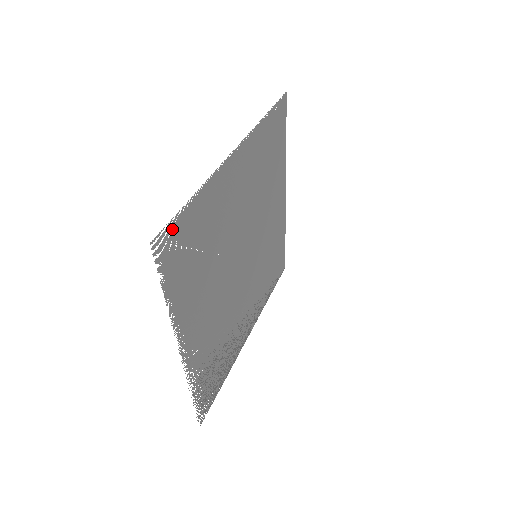
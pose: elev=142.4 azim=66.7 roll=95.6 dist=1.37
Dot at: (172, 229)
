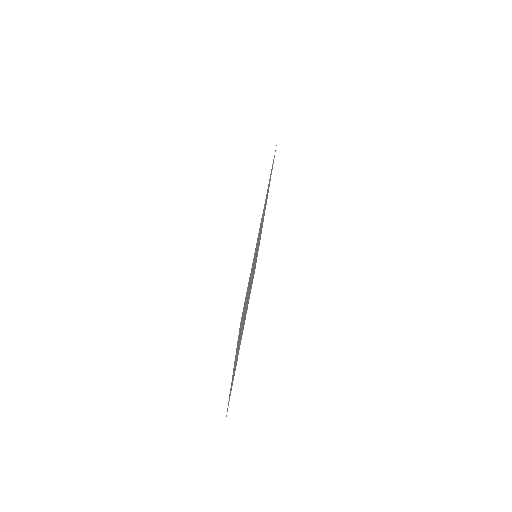
Dot at: (227, 410)
